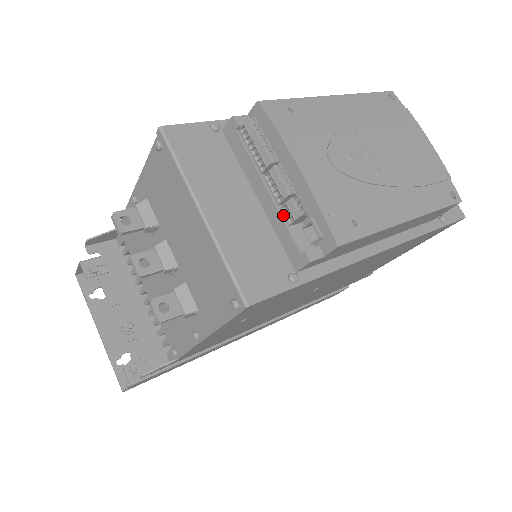
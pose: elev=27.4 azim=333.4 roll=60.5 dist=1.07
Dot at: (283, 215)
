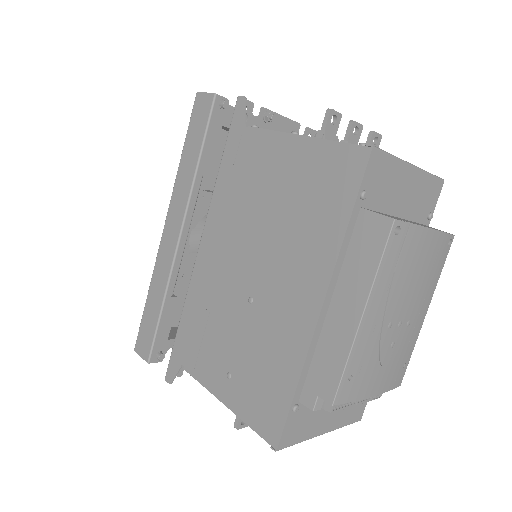
Dot at: occluded
